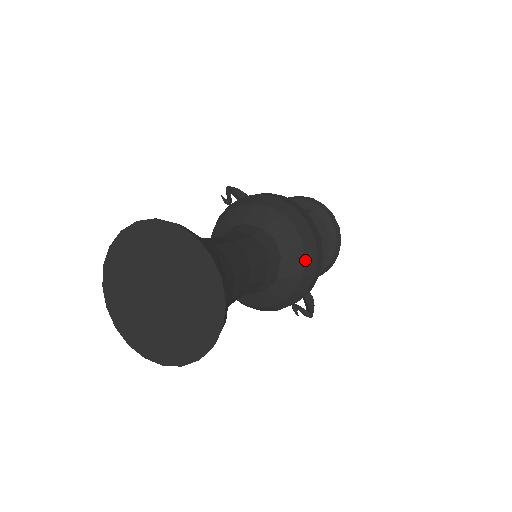
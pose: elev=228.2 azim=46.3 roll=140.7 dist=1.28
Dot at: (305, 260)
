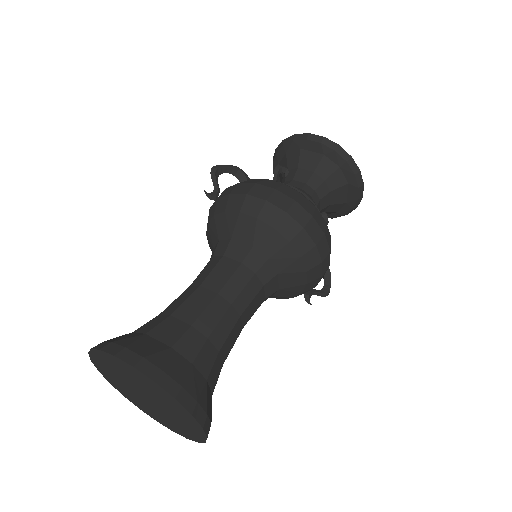
Dot at: (306, 271)
